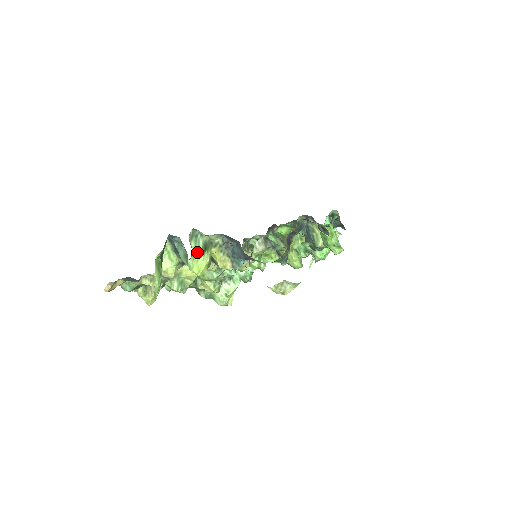
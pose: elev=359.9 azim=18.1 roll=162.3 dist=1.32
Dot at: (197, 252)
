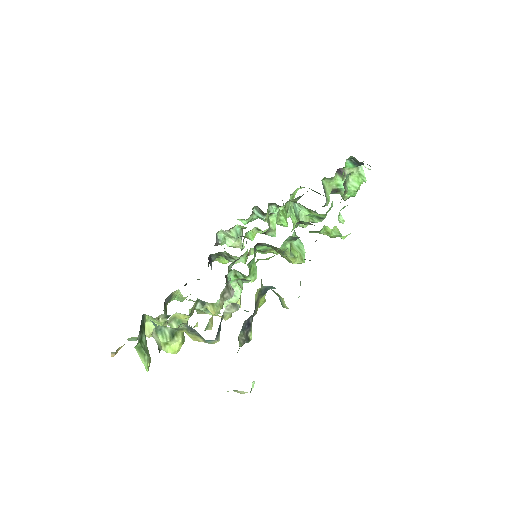
Dot at: (166, 341)
